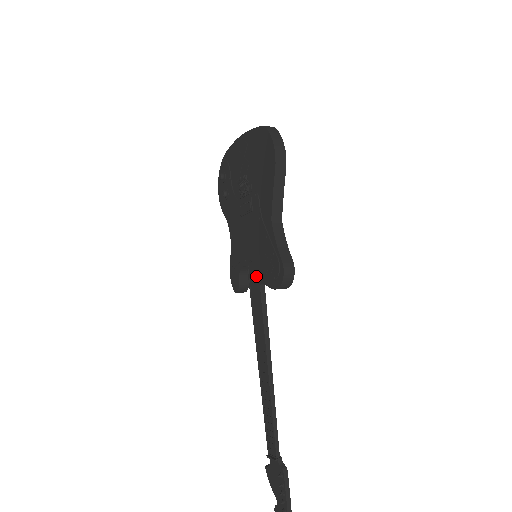
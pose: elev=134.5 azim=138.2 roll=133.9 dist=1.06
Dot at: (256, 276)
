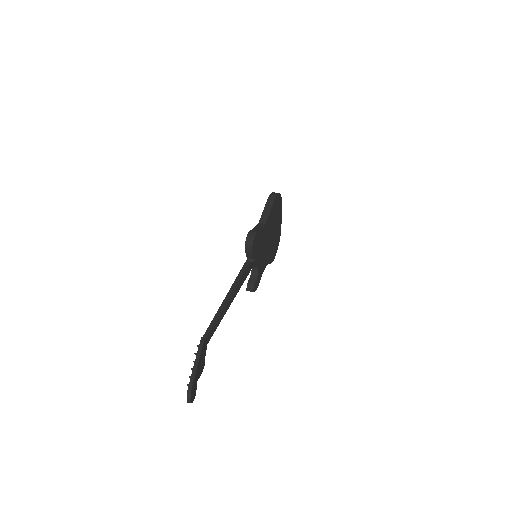
Dot at: occluded
